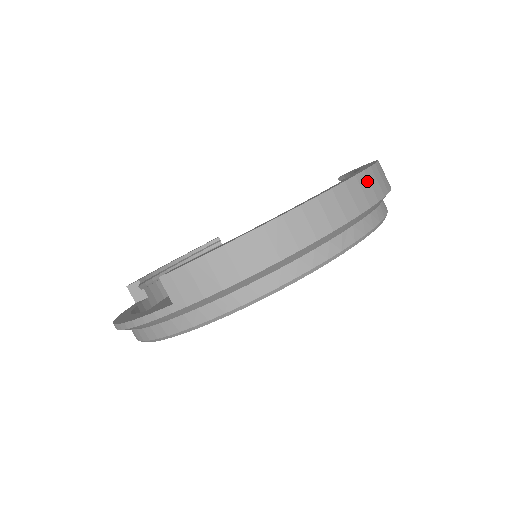
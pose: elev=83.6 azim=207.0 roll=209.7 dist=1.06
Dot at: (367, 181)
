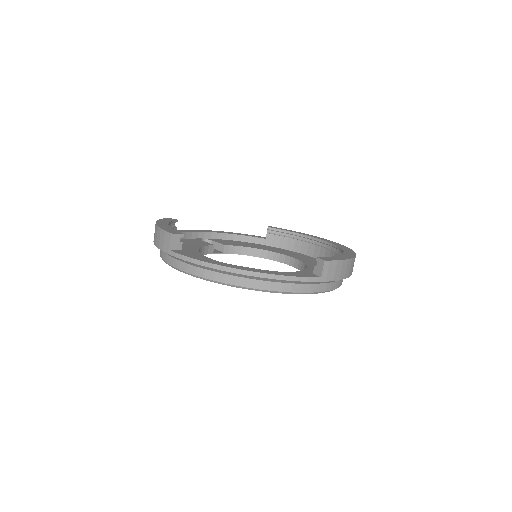
Dot at: occluded
